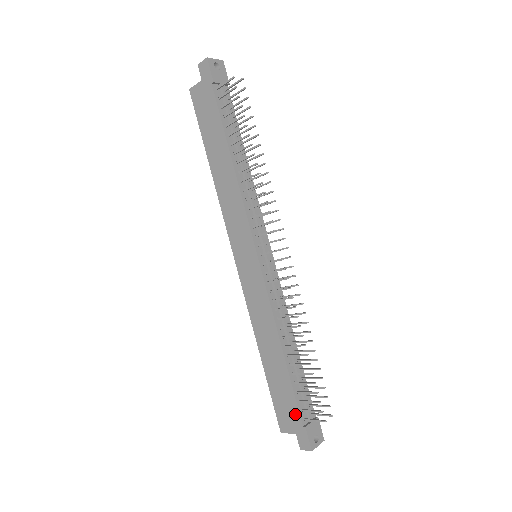
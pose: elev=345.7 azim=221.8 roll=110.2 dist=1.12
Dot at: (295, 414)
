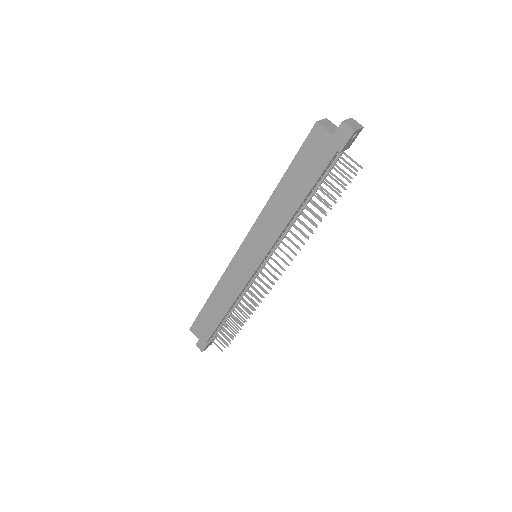
Dot at: (207, 335)
